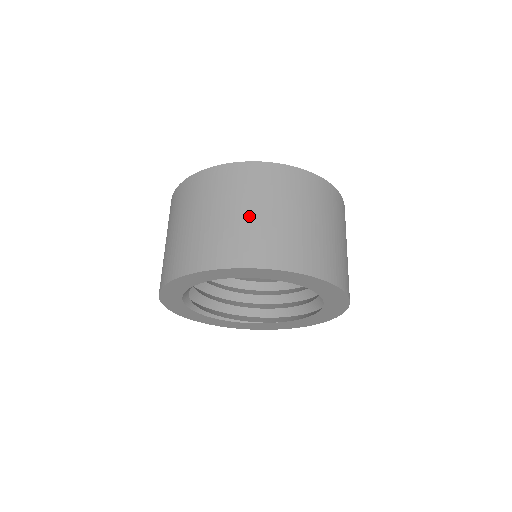
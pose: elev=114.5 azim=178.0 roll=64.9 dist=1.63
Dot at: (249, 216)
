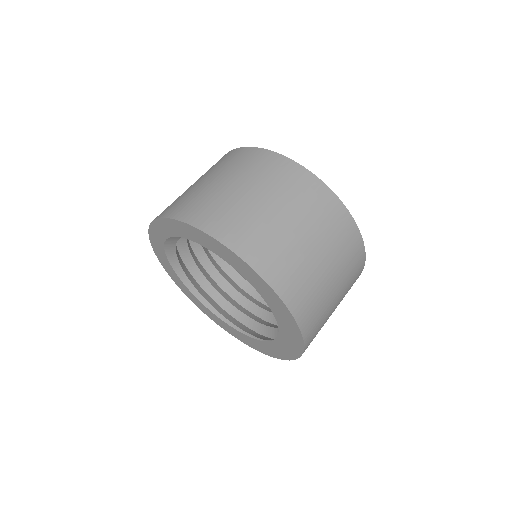
Dot at: occluded
